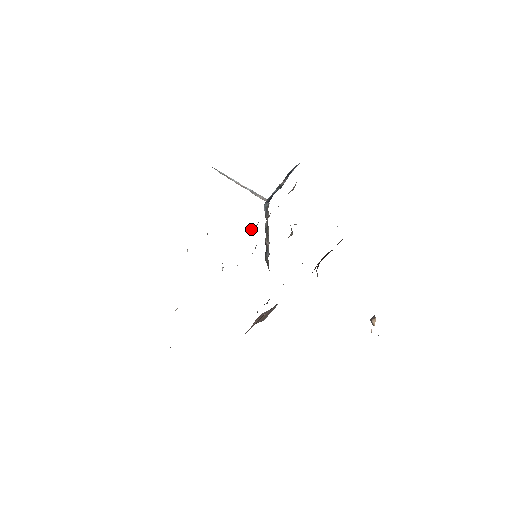
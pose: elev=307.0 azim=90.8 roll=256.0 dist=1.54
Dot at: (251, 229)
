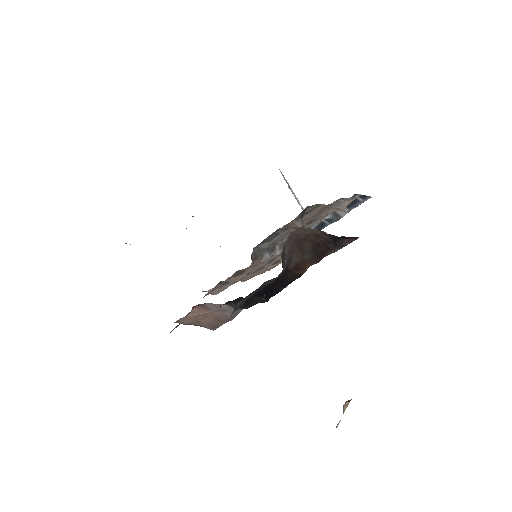
Dot at: occluded
